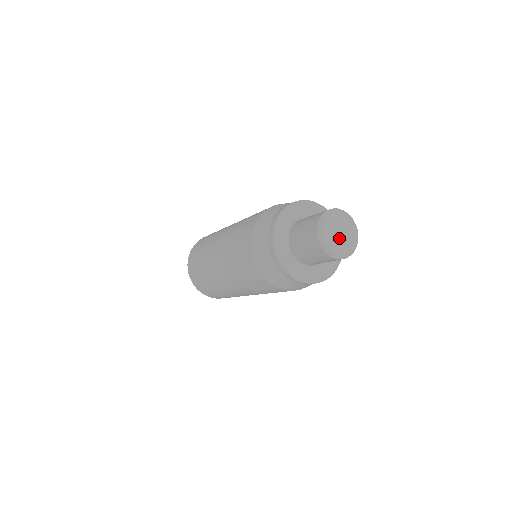
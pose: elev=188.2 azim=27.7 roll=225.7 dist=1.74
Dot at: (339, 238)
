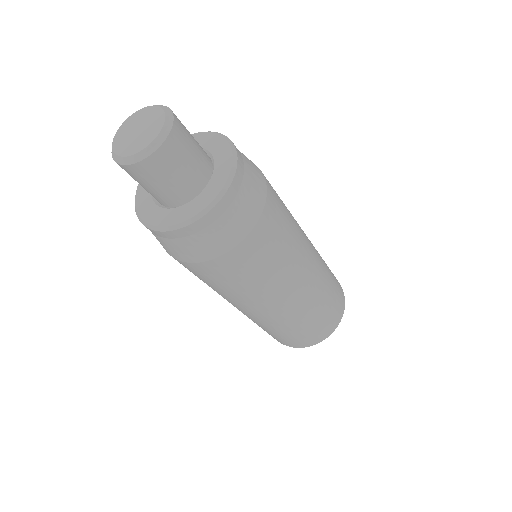
Dot at: (133, 137)
